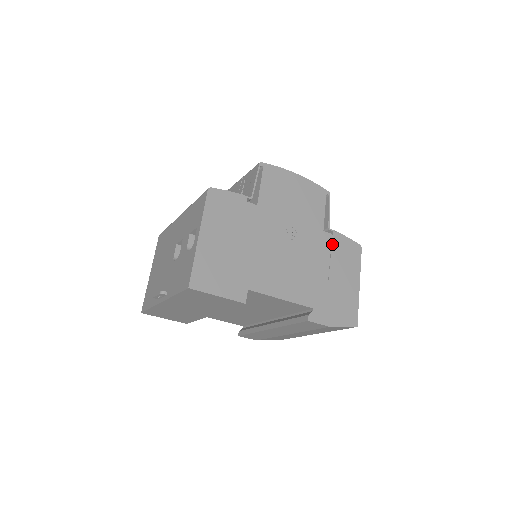
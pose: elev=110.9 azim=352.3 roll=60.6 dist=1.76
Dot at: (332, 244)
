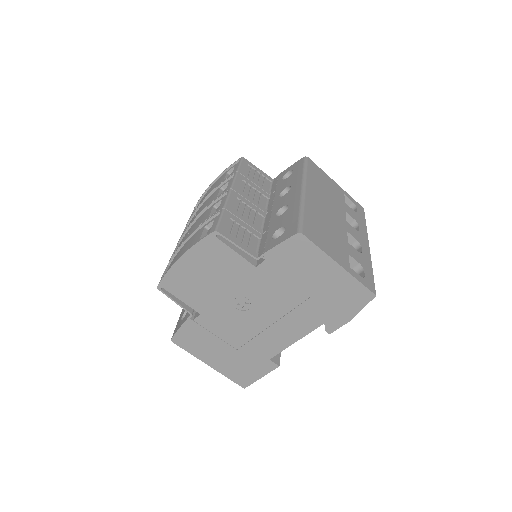
Dot at: (276, 268)
